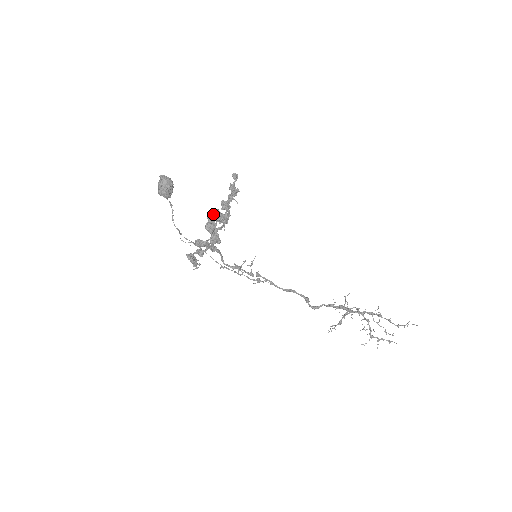
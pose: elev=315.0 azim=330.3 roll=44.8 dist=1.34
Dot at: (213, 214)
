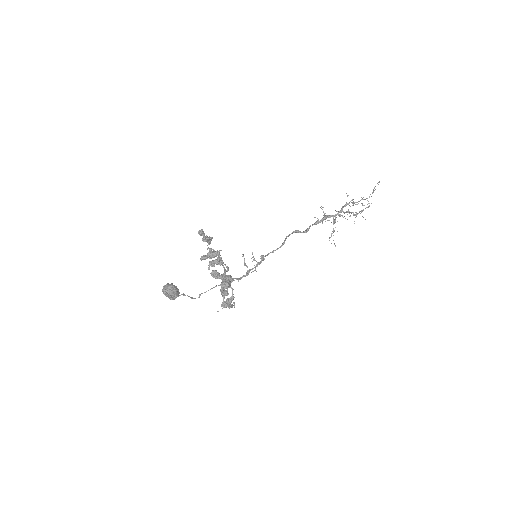
Dot at: (201, 258)
